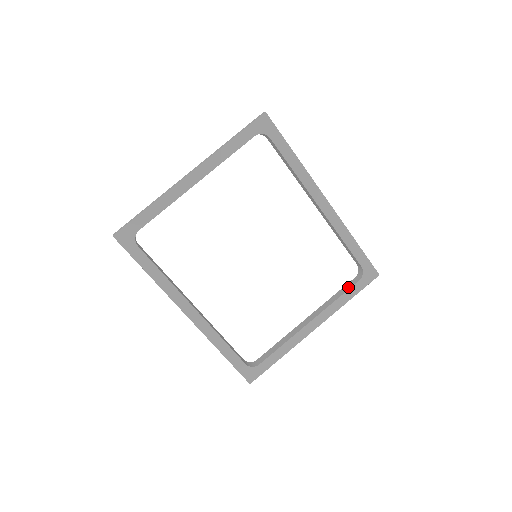
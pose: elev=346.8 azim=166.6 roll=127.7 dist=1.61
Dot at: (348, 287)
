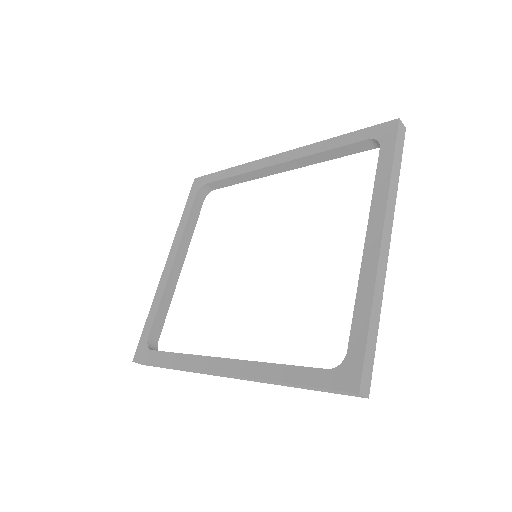
Dot at: (379, 168)
